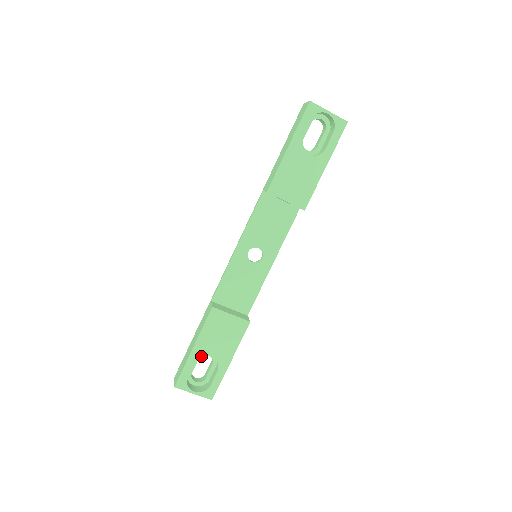
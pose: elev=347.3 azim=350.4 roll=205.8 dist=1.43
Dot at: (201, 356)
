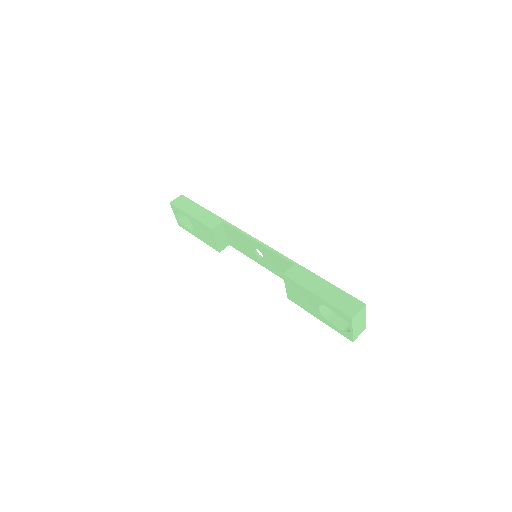
Dot at: (190, 220)
